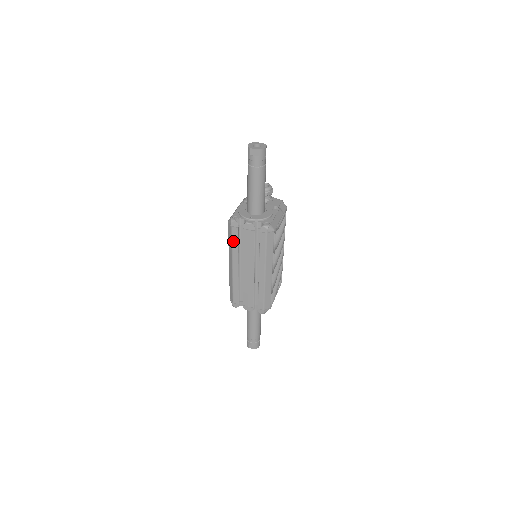
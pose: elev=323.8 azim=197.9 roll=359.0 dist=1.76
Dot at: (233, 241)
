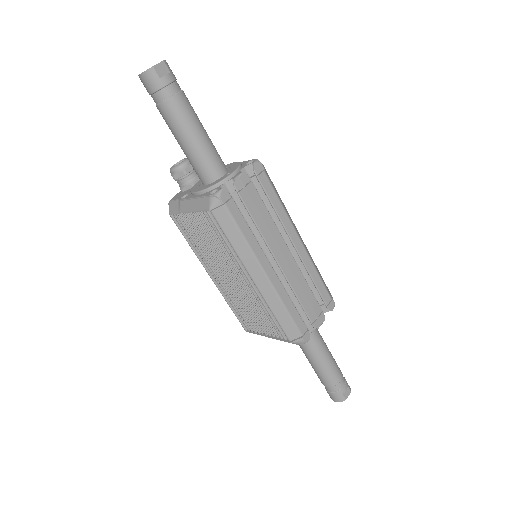
Dot at: (241, 228)
